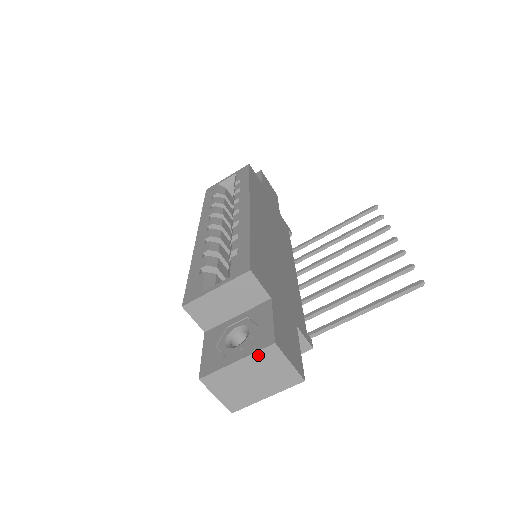
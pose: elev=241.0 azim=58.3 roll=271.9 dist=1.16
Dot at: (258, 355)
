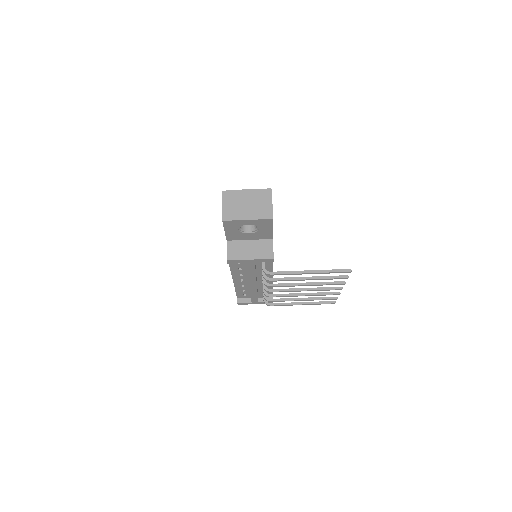
Dot at: (260, 192)
